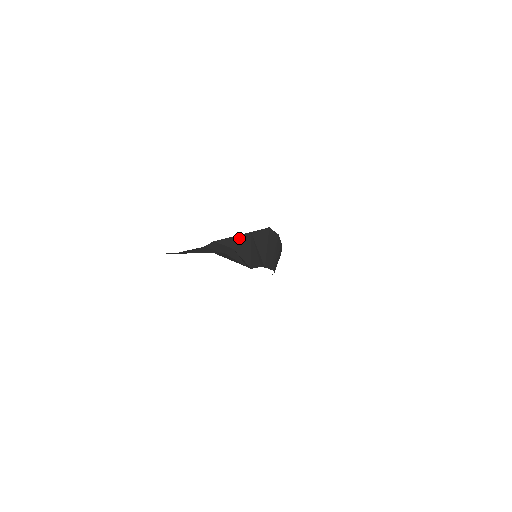
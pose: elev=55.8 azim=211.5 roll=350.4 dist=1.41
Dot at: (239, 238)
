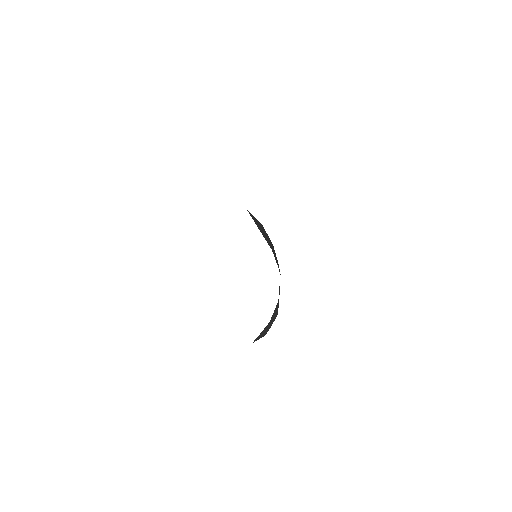
Dot at: occluded
